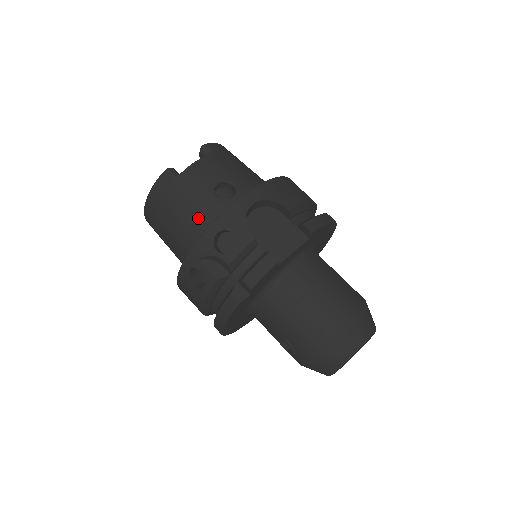
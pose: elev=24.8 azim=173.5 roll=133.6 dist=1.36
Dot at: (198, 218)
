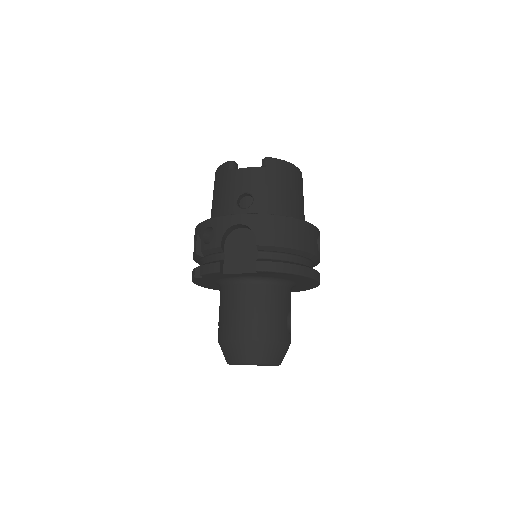
Dot at: (219, 207)
